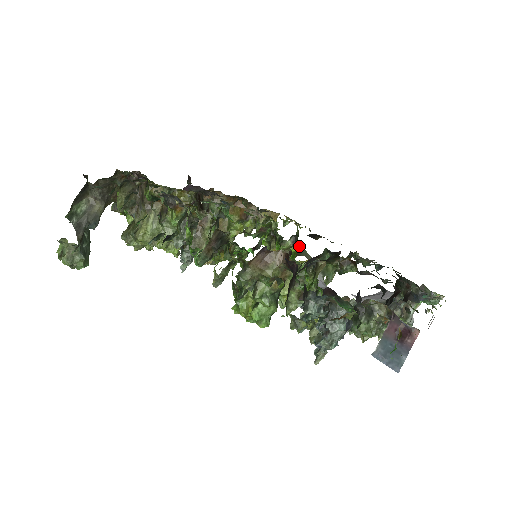
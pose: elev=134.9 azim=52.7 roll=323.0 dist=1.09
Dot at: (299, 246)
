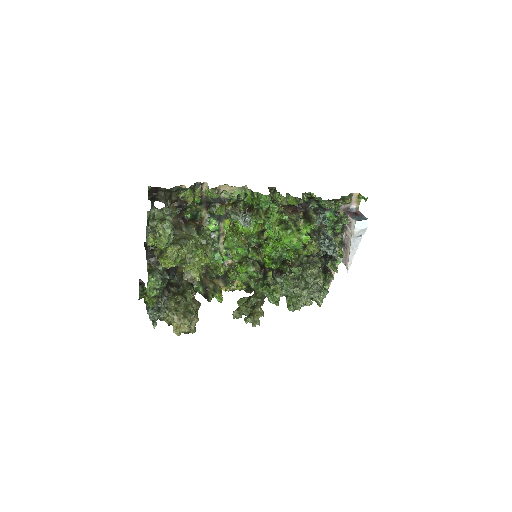
Dot at: occluded
